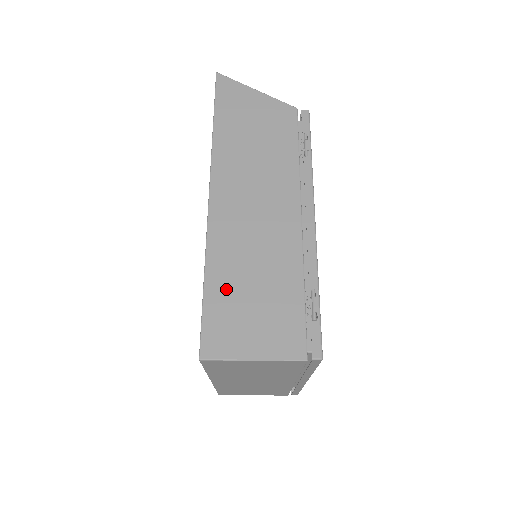
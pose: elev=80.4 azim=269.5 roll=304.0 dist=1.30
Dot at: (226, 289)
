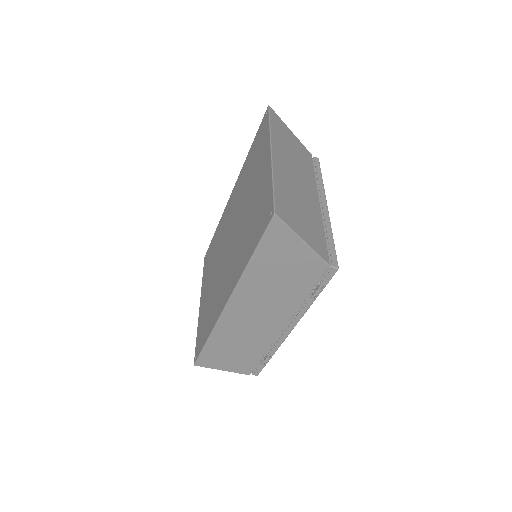
Dot at: (219, 347)
